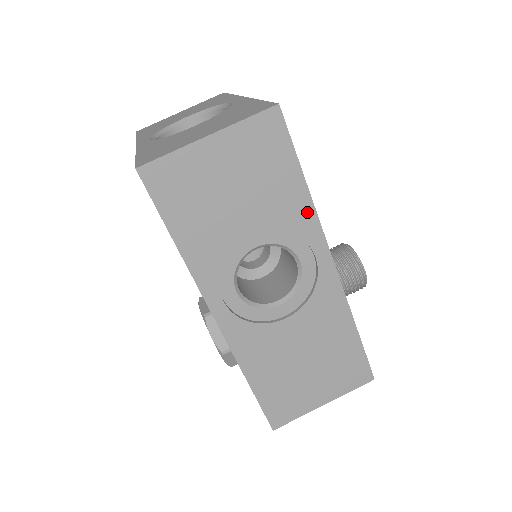
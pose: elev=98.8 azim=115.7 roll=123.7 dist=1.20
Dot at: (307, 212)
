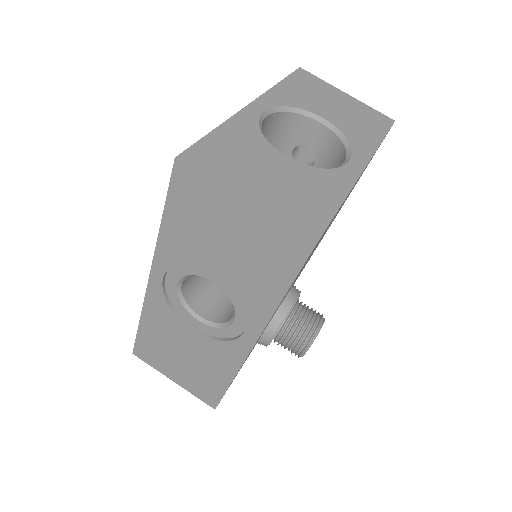
Dot at: (265, 310)
